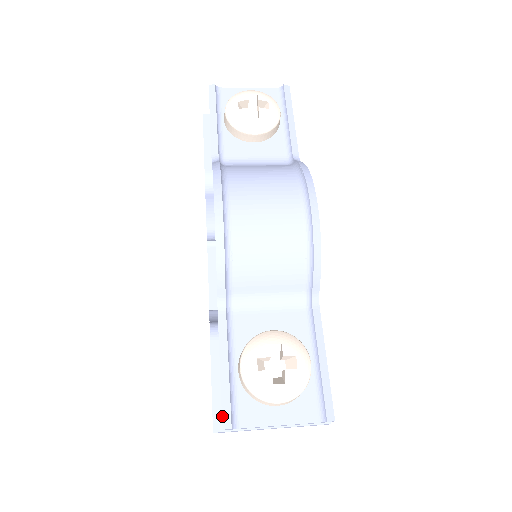
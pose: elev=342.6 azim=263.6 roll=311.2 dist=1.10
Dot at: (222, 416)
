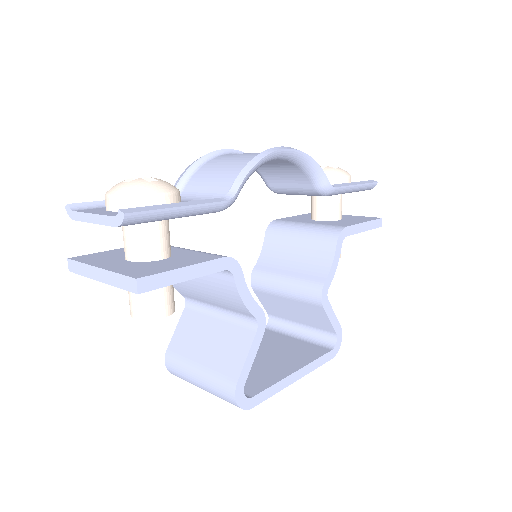
Dot at: (77, 205)
